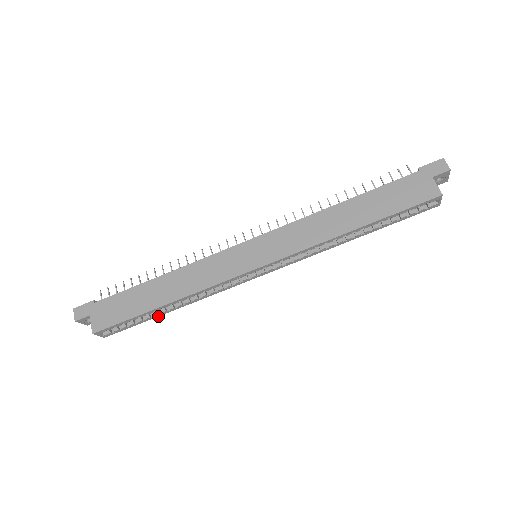
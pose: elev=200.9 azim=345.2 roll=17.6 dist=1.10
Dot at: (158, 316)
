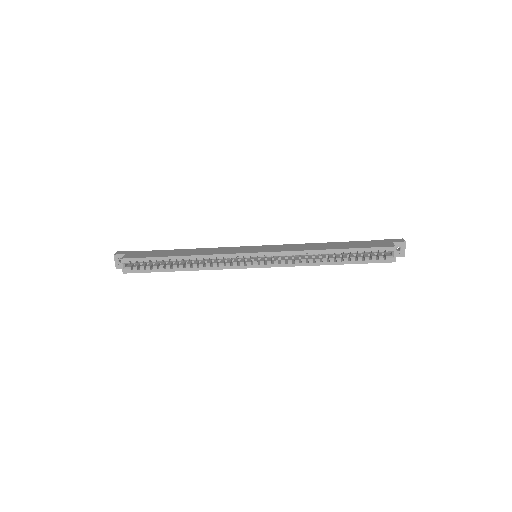
Dot at: (168, 271)
